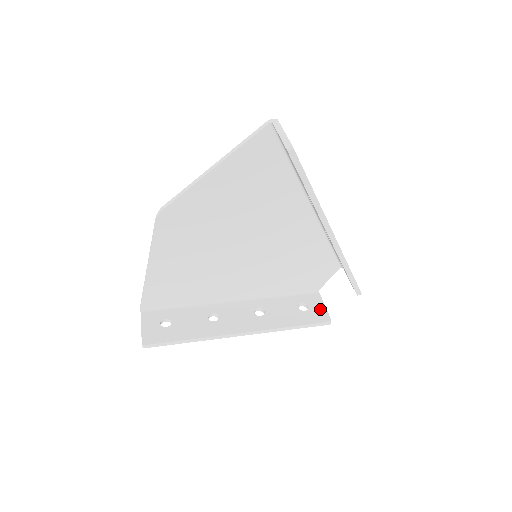
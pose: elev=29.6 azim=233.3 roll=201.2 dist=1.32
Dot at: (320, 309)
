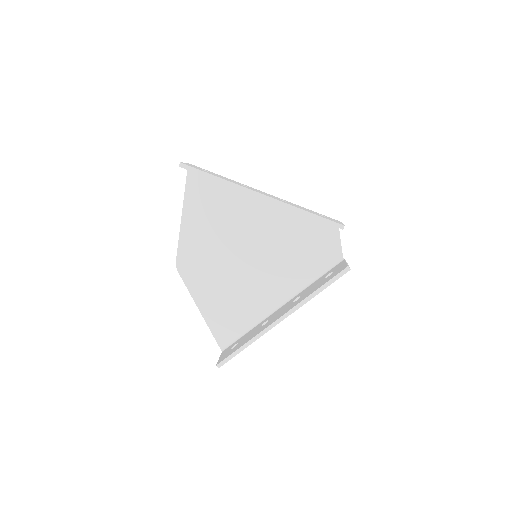
Dot at: (341, 267)
